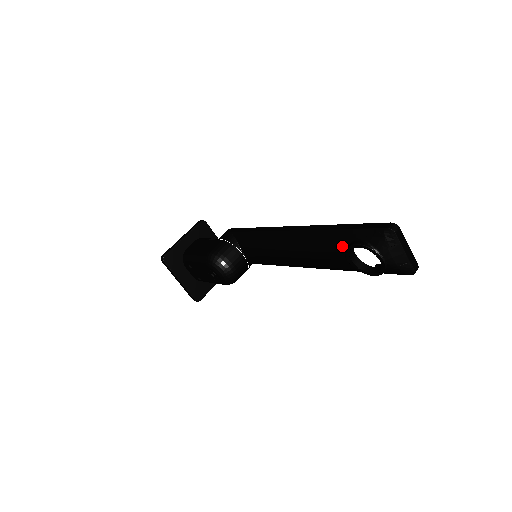
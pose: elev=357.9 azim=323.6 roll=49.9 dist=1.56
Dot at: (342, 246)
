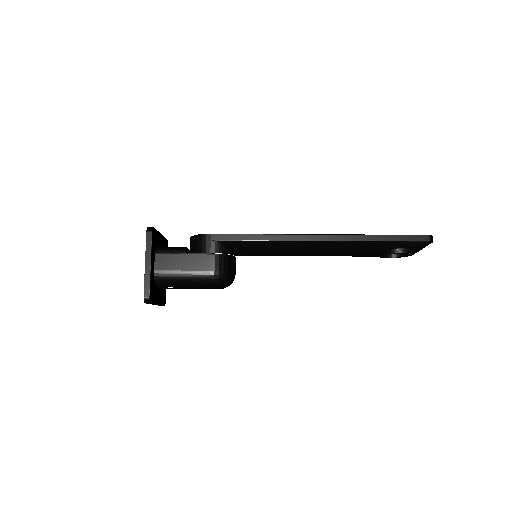
Dot at: (382, 251)
